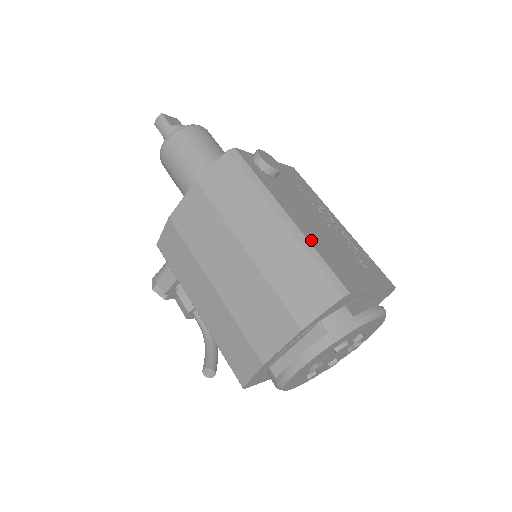
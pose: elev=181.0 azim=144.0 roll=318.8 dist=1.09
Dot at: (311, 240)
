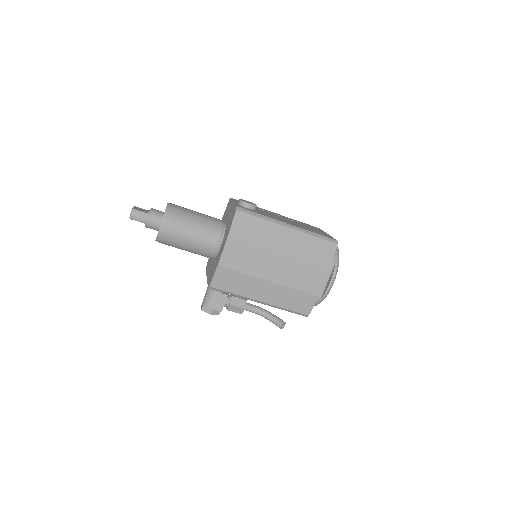
Dot at: (305, 229)
